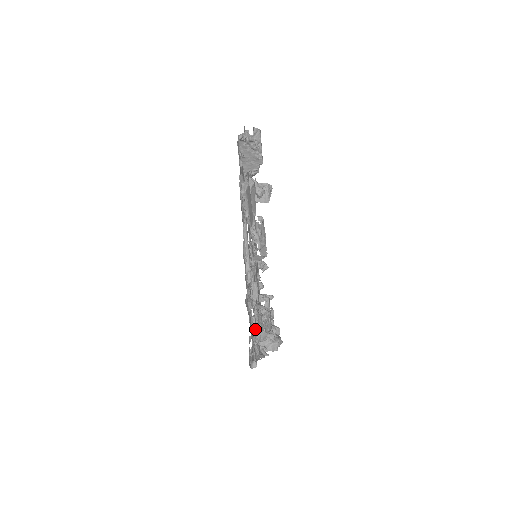
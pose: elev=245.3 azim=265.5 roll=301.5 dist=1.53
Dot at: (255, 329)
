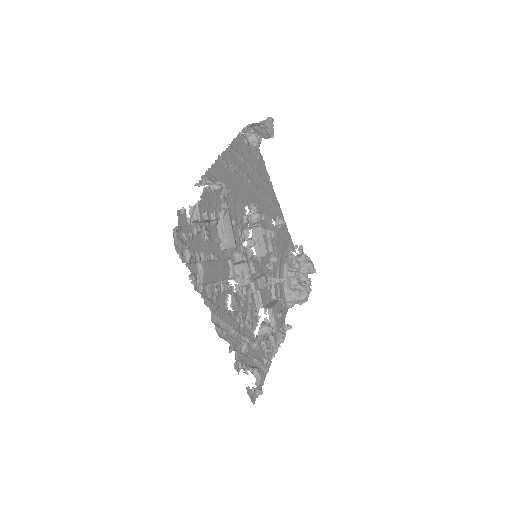
Dot at: (263, 342)
